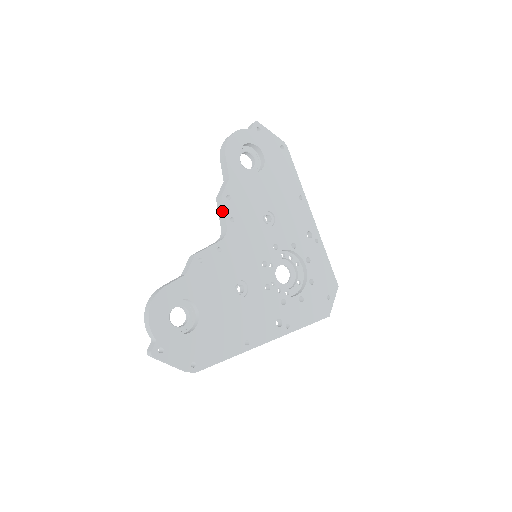
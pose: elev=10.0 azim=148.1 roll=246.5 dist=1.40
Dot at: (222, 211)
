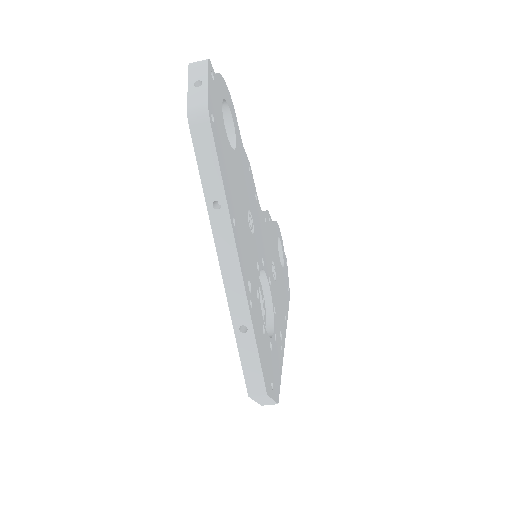
Dot at: occluded
